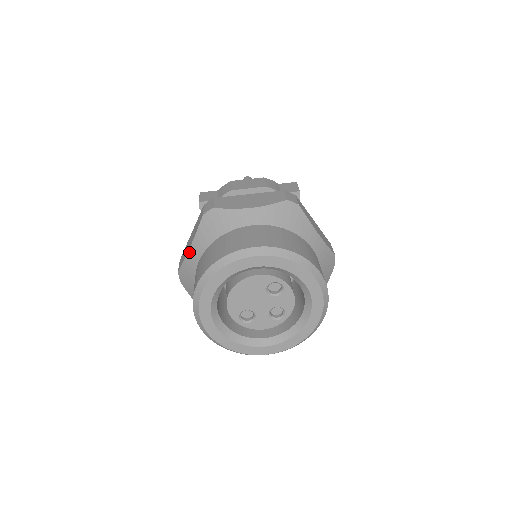
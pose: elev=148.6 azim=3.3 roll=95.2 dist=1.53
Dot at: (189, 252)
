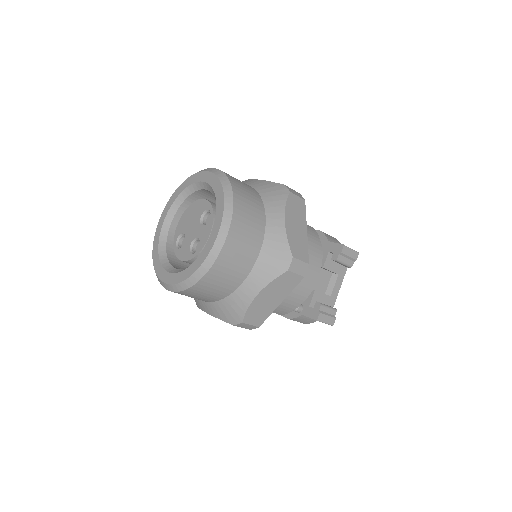
Dot at: occluded
